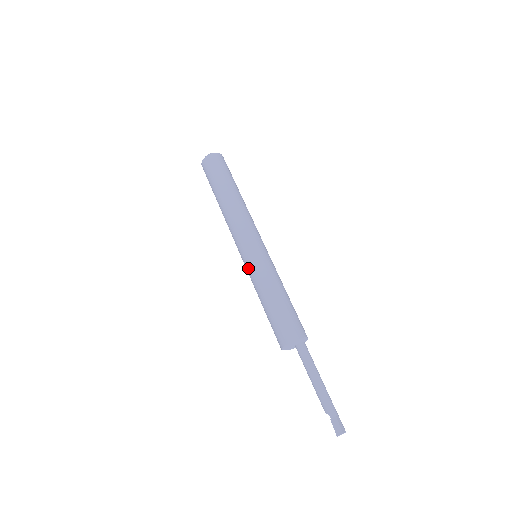
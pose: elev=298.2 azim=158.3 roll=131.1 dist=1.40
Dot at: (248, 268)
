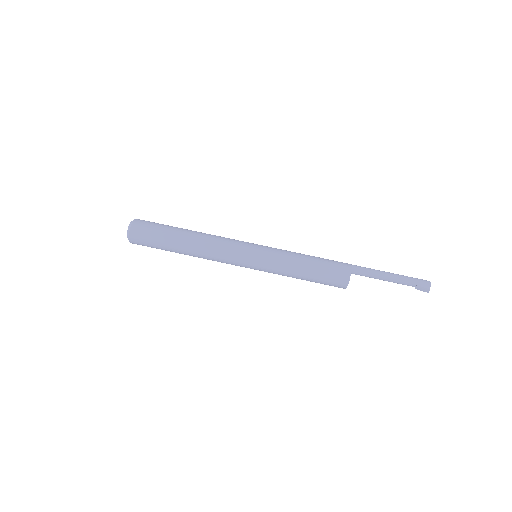
Dot at: occluded
